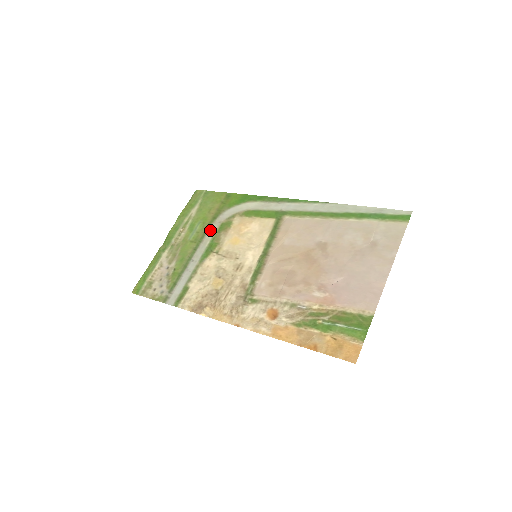
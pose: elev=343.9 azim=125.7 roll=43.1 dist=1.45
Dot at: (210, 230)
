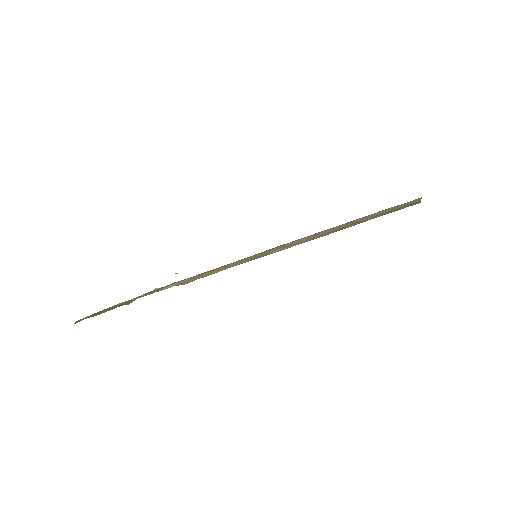
Dot at: occluded
